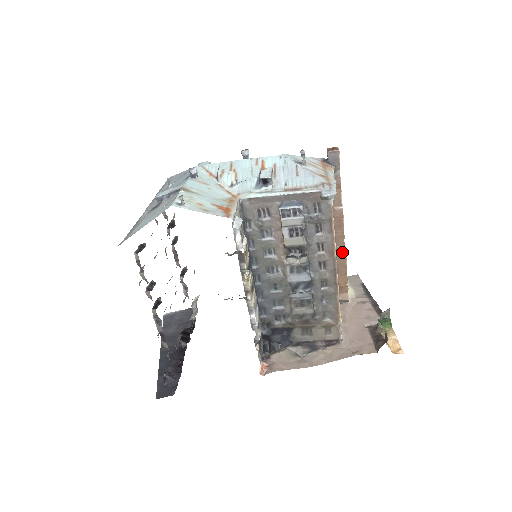
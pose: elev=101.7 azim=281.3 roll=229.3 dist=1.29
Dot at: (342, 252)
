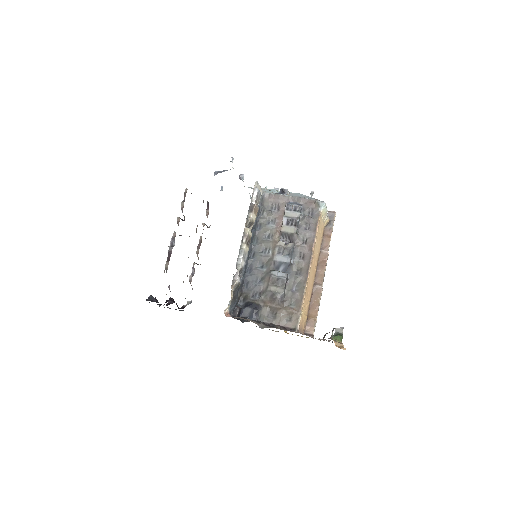
Dot at: (319, 288)
